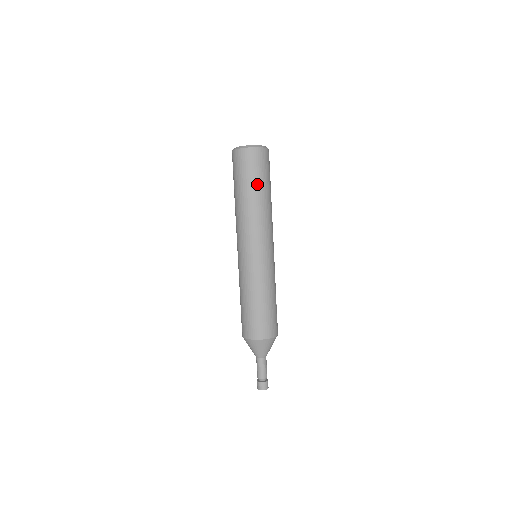
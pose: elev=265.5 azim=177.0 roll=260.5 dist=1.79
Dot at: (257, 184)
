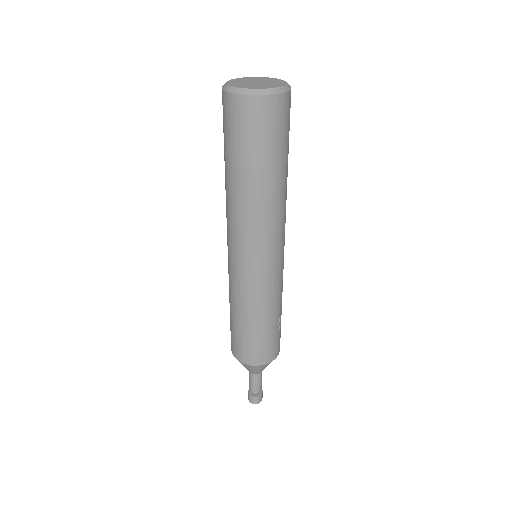
Dot at: (240, 161)
